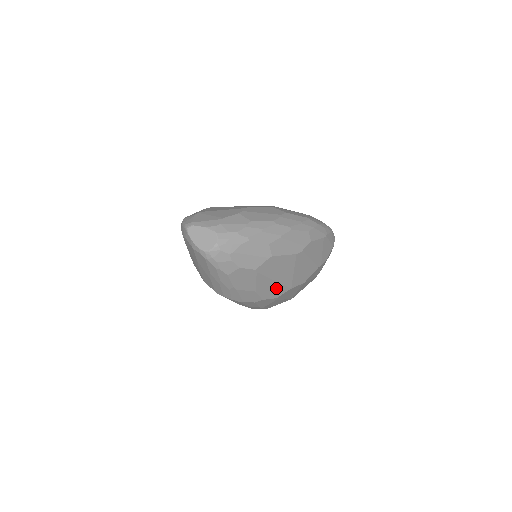
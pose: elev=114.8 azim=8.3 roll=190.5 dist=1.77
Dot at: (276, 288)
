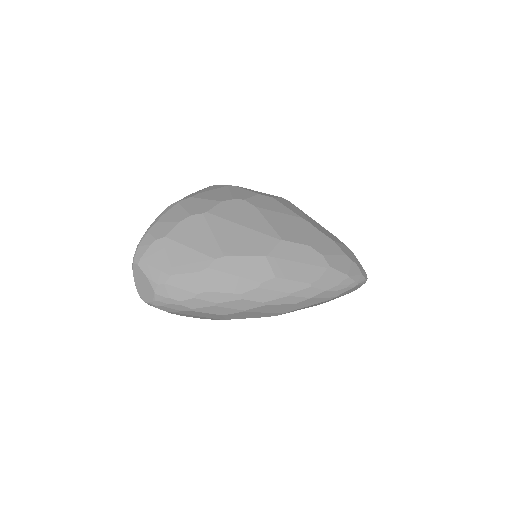
Dot at: occluded
